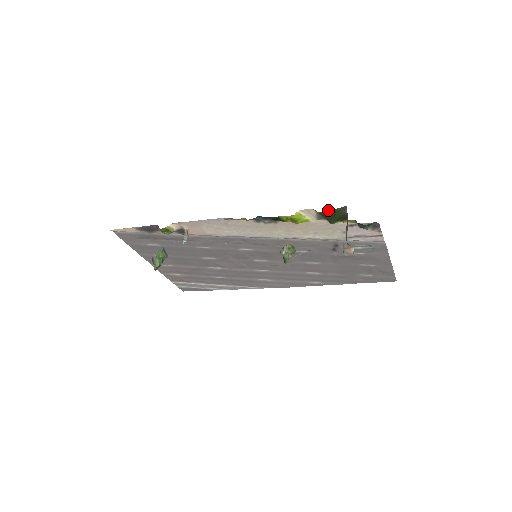
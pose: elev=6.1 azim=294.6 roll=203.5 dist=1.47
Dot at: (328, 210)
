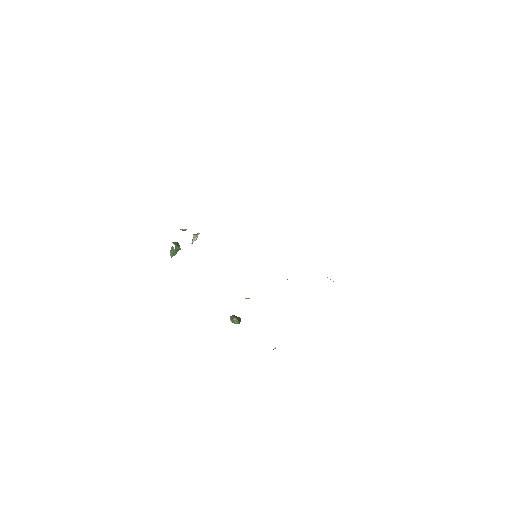
Dot at: occluded
